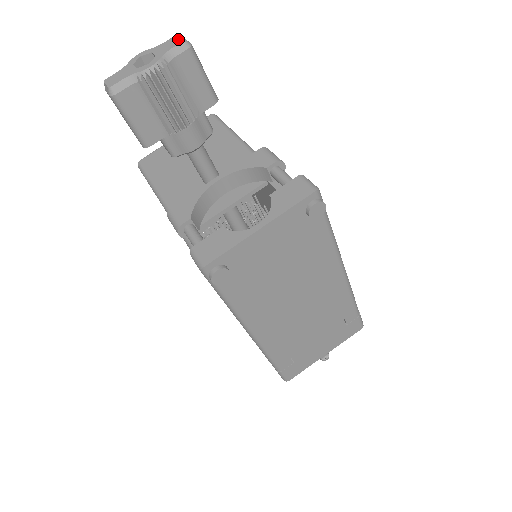
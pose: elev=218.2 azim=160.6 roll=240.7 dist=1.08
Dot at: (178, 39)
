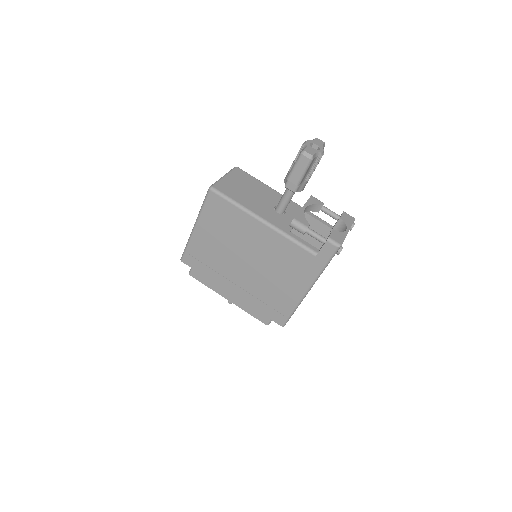
Dot at: (321, 141)
